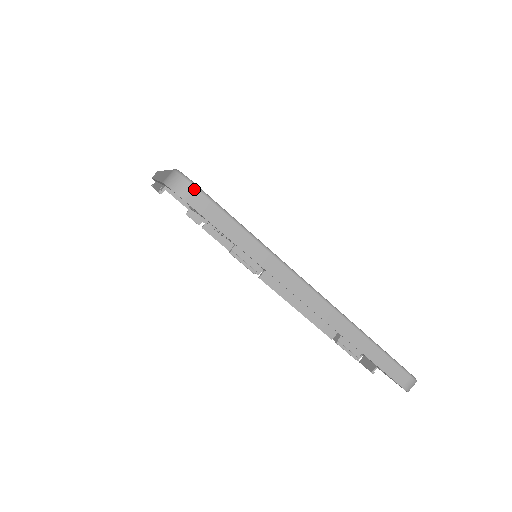
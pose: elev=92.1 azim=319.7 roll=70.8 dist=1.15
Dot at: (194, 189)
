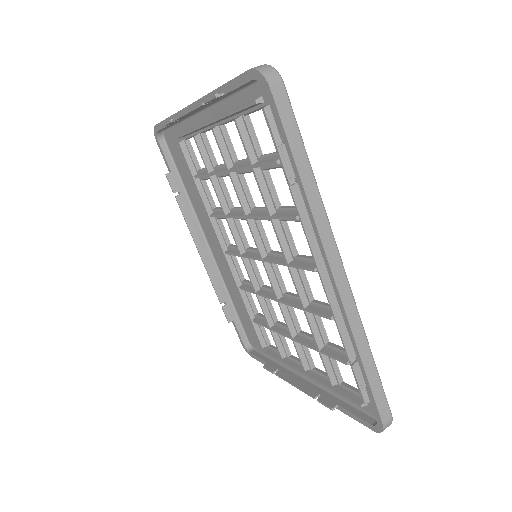
Dot at: occluded
